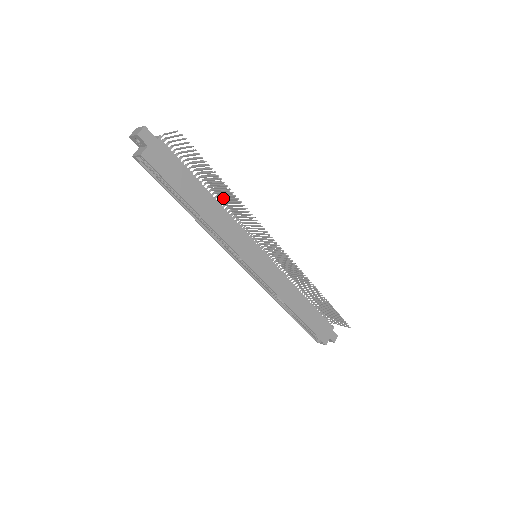
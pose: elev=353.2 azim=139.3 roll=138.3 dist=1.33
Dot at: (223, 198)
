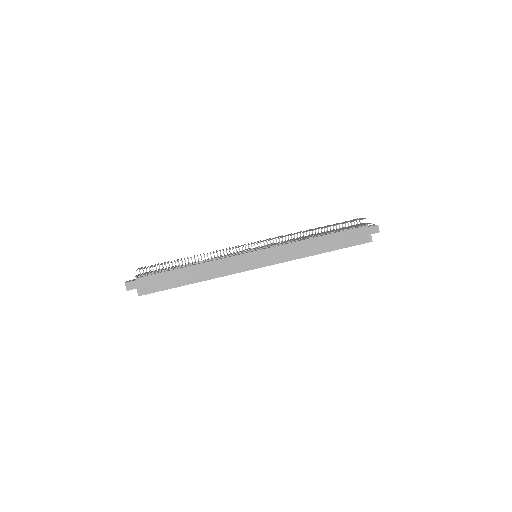
Dot at: occluded
